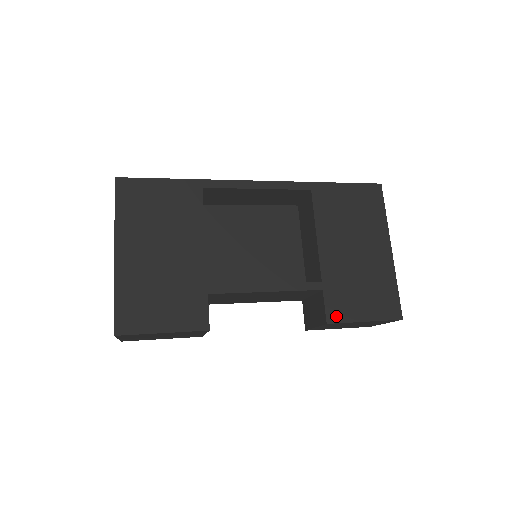
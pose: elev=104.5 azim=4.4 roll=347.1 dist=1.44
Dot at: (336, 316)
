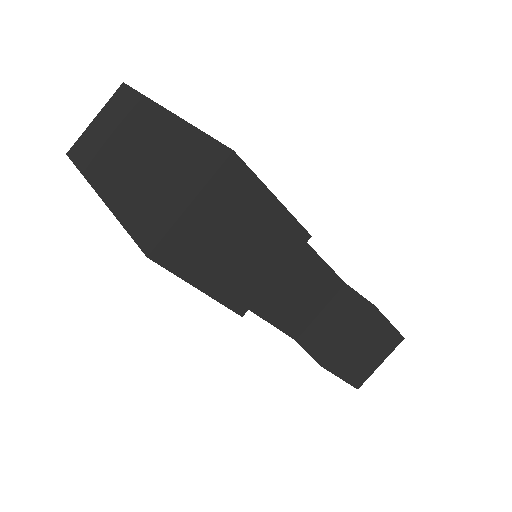
Dot at: occluded
